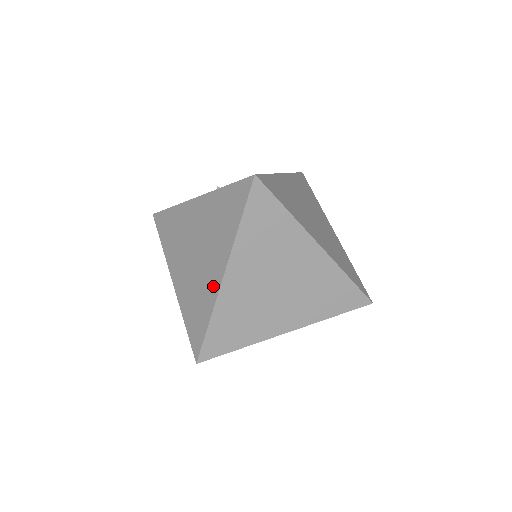
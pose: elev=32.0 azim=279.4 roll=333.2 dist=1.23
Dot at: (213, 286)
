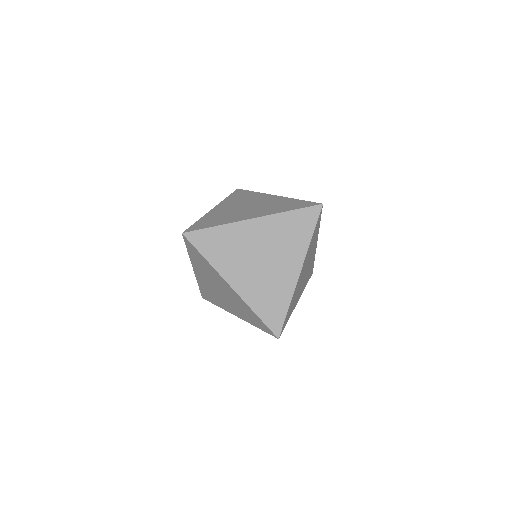
Dot at: occluded
